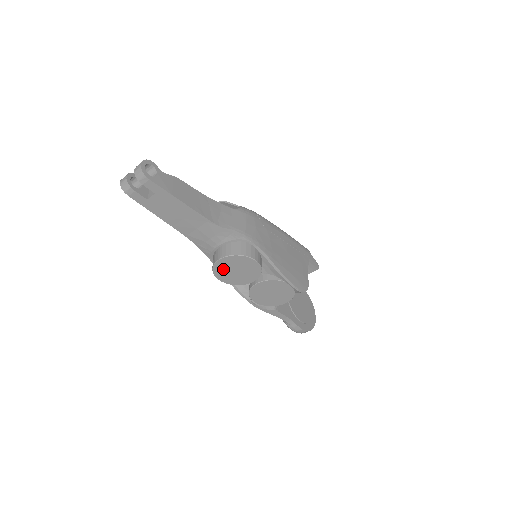
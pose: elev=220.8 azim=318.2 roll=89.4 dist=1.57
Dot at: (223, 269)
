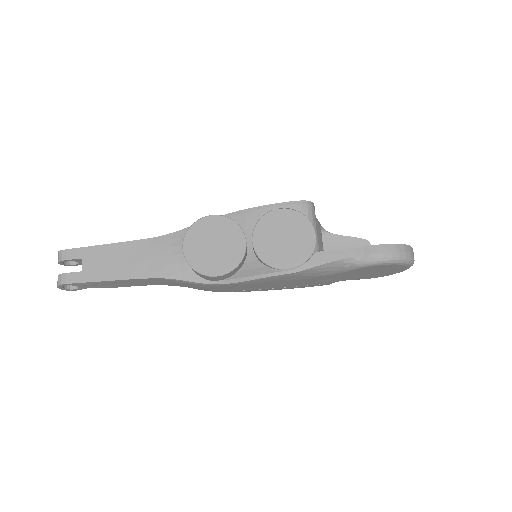
Dot at: (200, 257)
